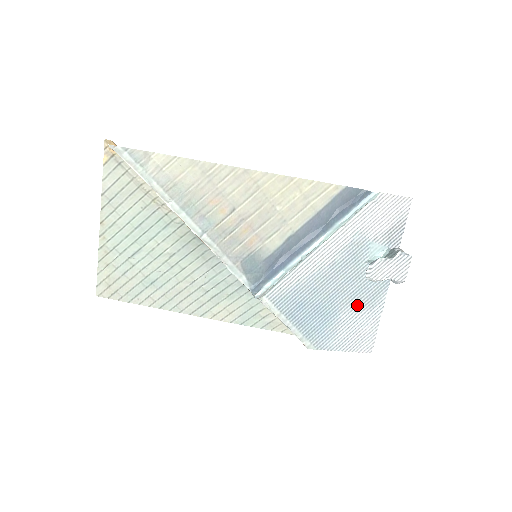
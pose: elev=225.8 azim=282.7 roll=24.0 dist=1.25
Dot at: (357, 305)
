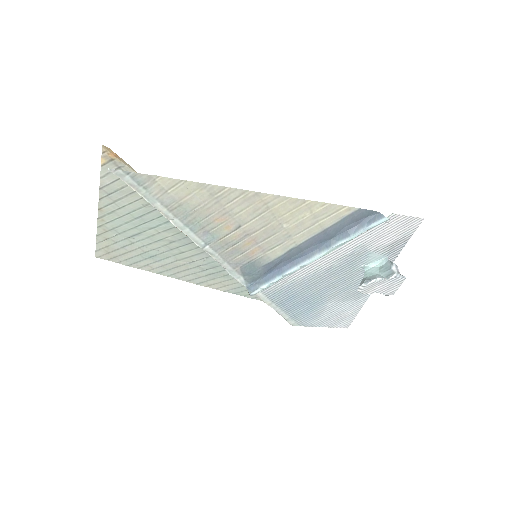
Dot at: (344, 297)
